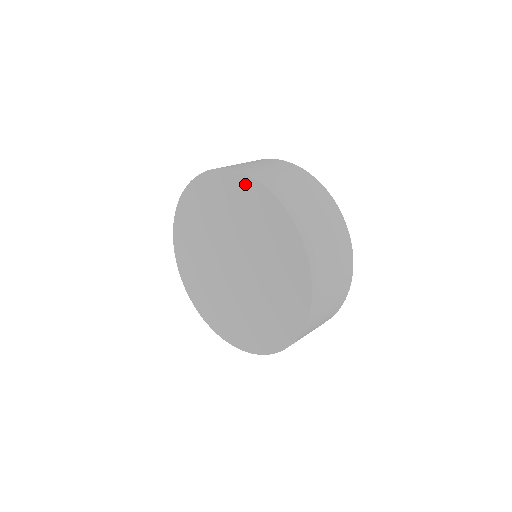
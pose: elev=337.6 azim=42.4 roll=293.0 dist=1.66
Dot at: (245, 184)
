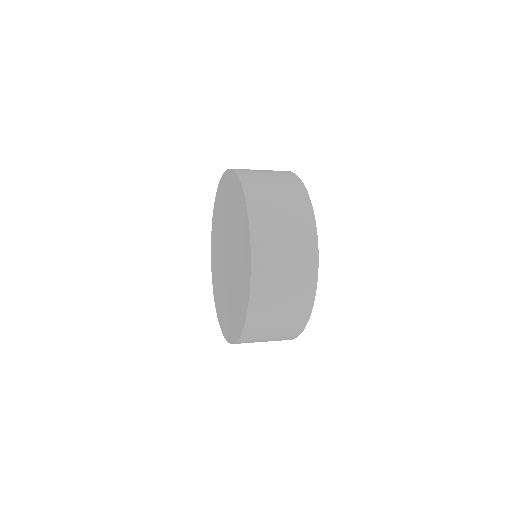
Dot at: (244, 209)
